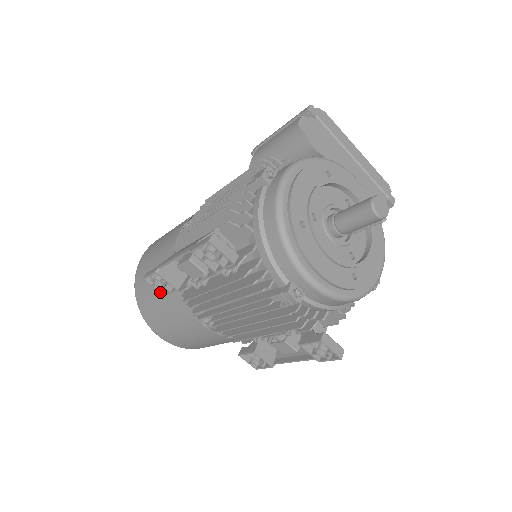
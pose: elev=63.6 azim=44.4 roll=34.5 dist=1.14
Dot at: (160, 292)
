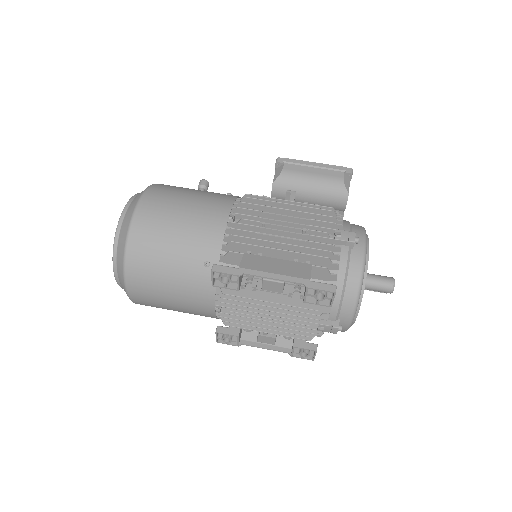
Dot at: (213, 283)
